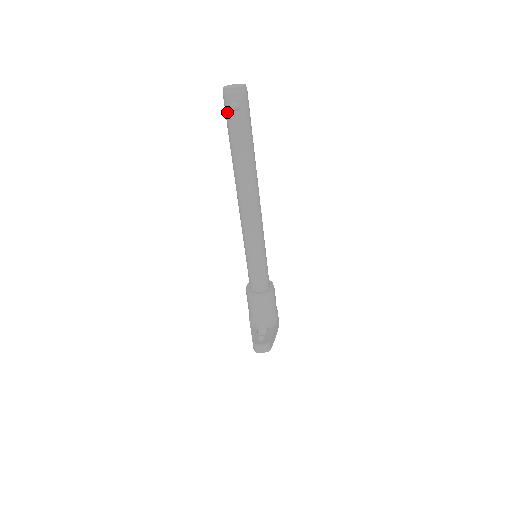
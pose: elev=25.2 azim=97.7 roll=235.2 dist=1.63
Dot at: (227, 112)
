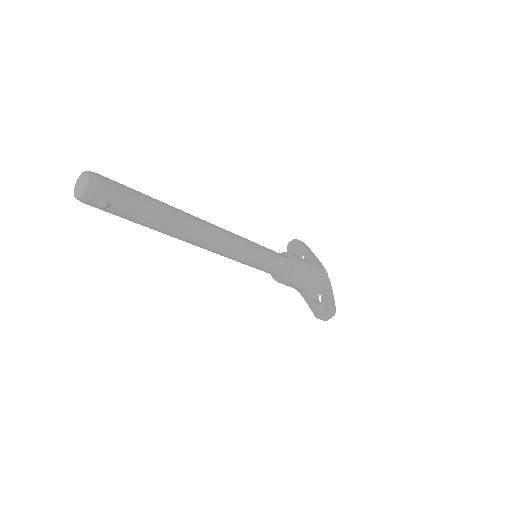
Dot at: occluded
